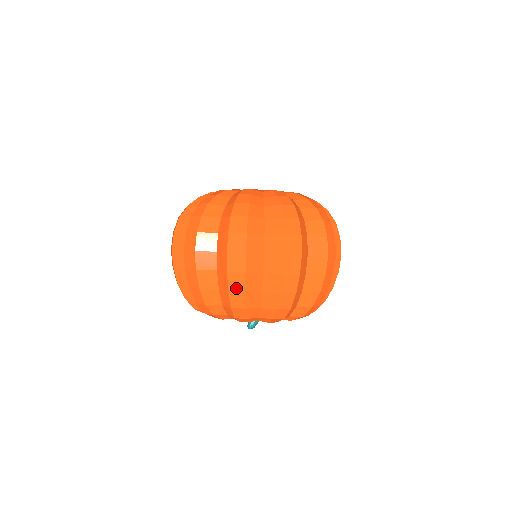
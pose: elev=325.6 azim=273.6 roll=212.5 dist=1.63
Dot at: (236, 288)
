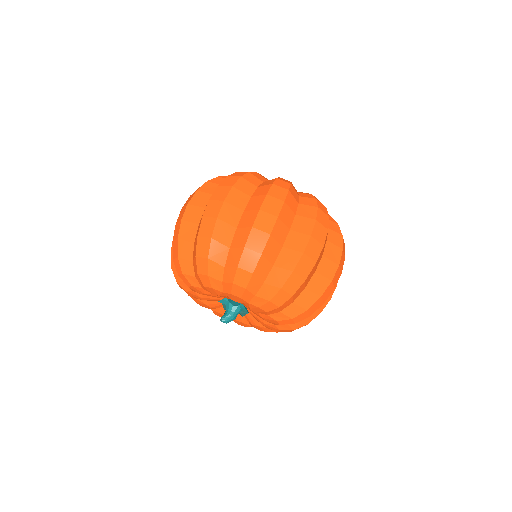
Dot at: (205, 233)
